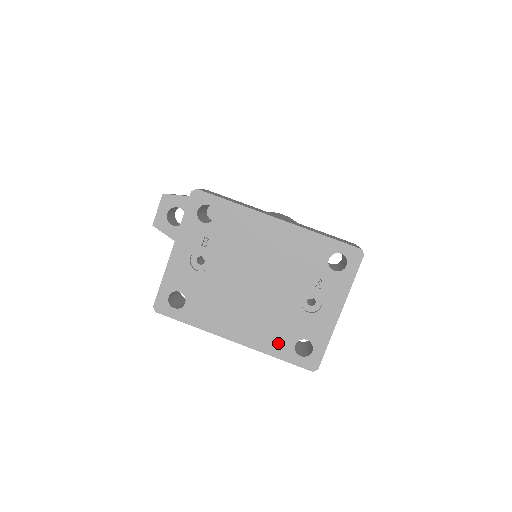
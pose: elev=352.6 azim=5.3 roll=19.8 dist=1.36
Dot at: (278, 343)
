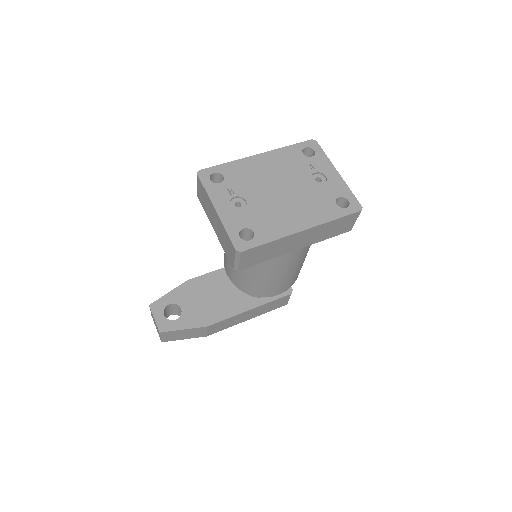
Dot at: (327, 211)
